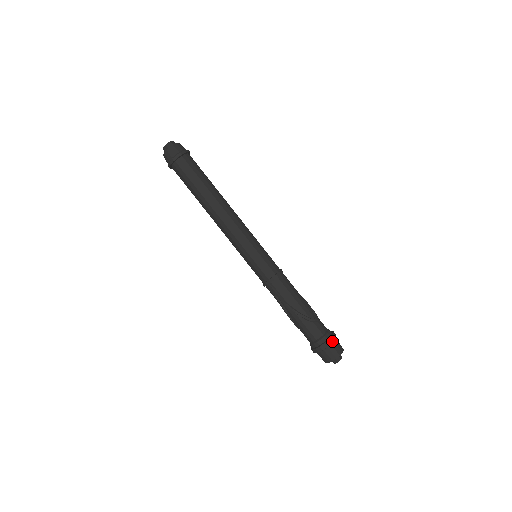
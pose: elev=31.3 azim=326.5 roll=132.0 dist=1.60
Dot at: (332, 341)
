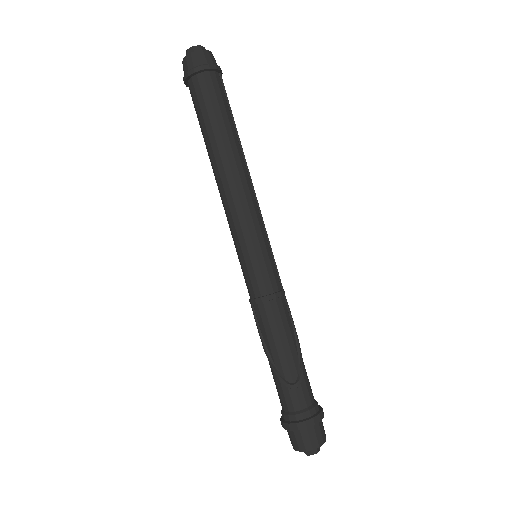
Dot at: (301, 428)
